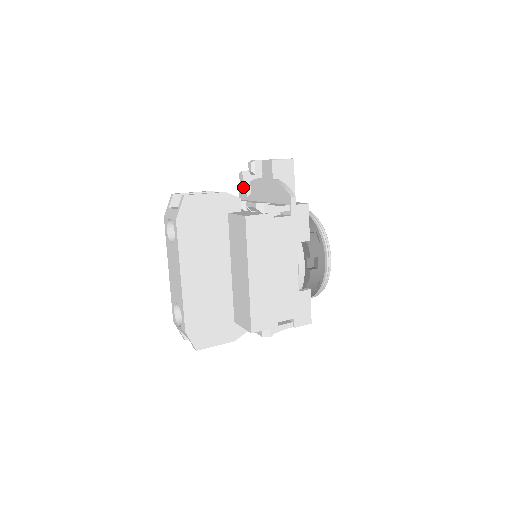
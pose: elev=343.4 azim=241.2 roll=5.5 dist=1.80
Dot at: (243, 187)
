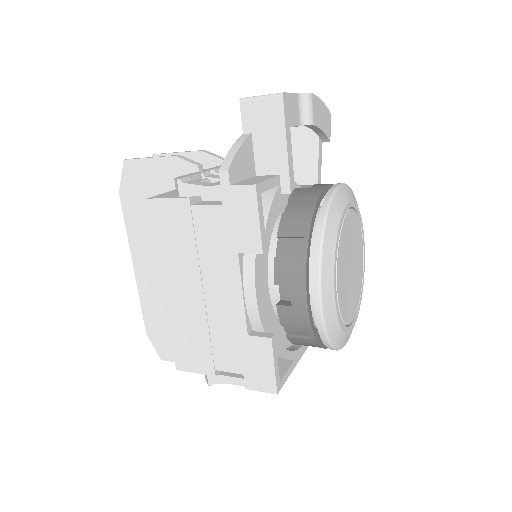
Dot at: occluded
